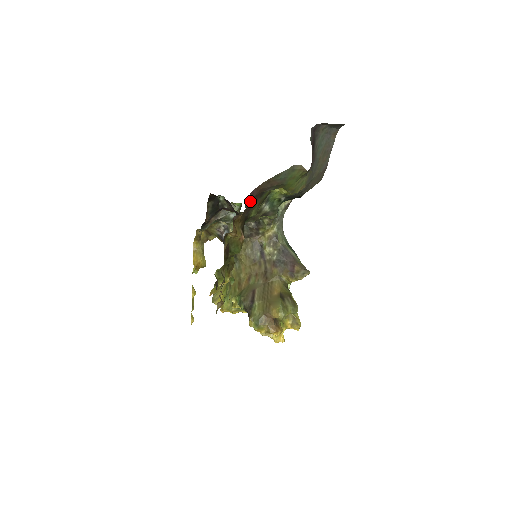
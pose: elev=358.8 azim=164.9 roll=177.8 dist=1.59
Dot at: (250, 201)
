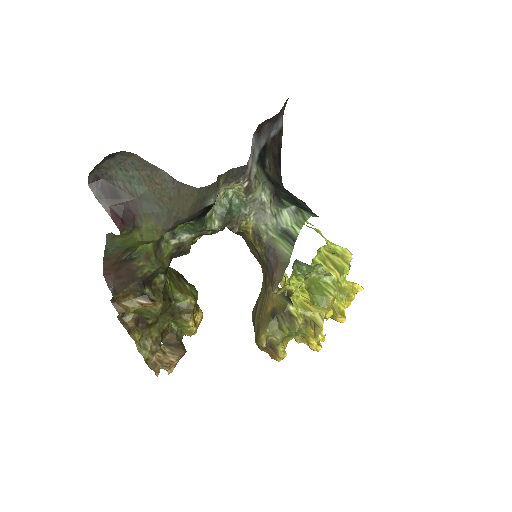
Dot at: (113, 280)
